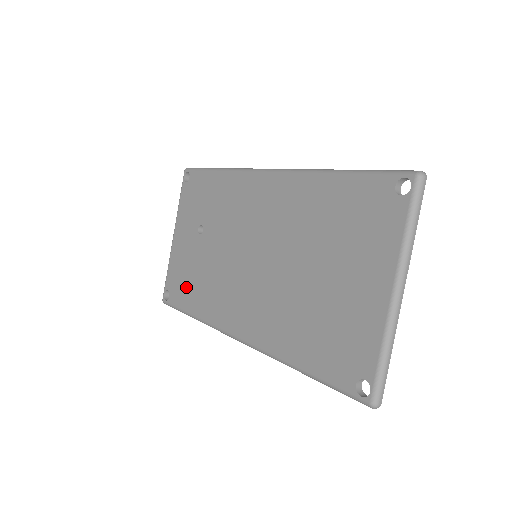
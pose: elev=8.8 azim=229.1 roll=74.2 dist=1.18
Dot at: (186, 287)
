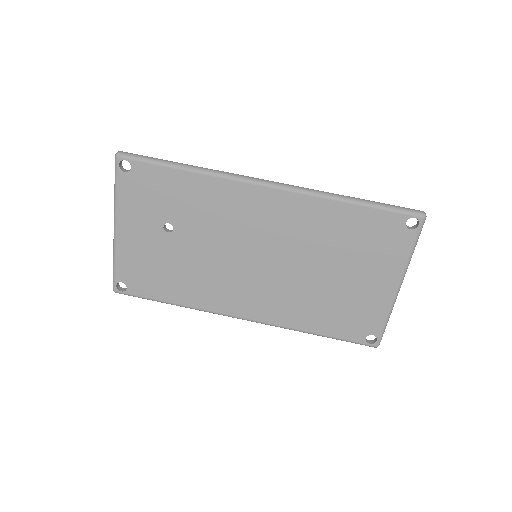
Dot at: (156, 280)
